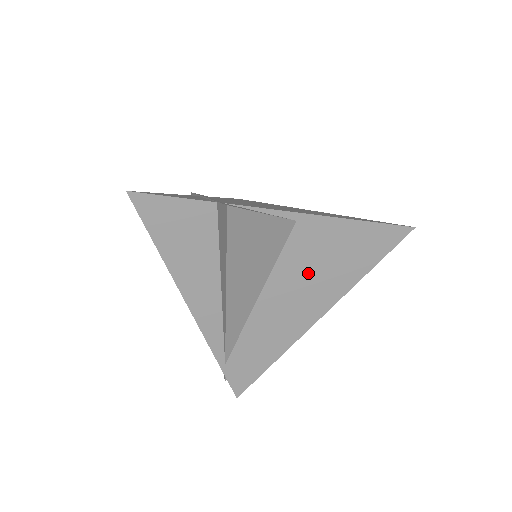
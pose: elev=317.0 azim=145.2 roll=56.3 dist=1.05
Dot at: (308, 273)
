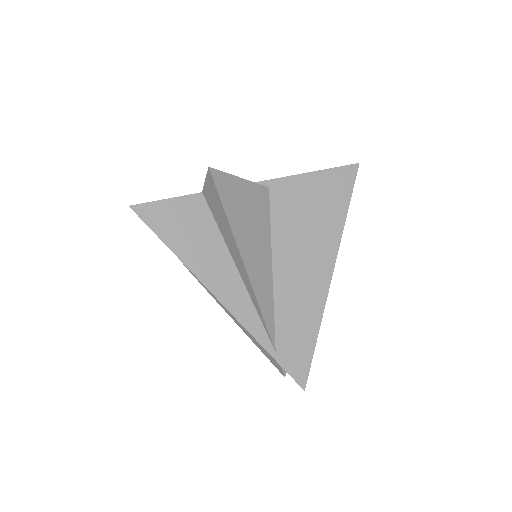
Dot at: (301, 230)
